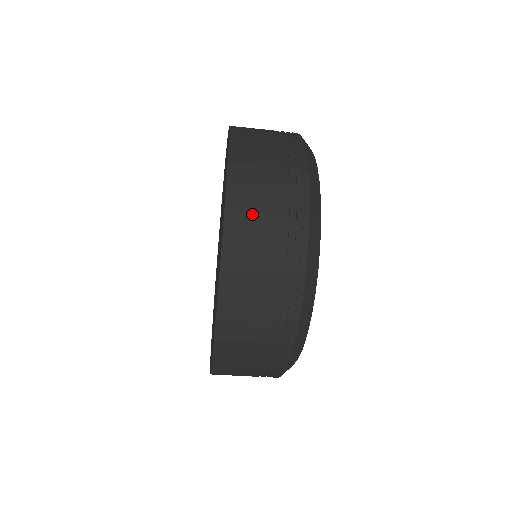
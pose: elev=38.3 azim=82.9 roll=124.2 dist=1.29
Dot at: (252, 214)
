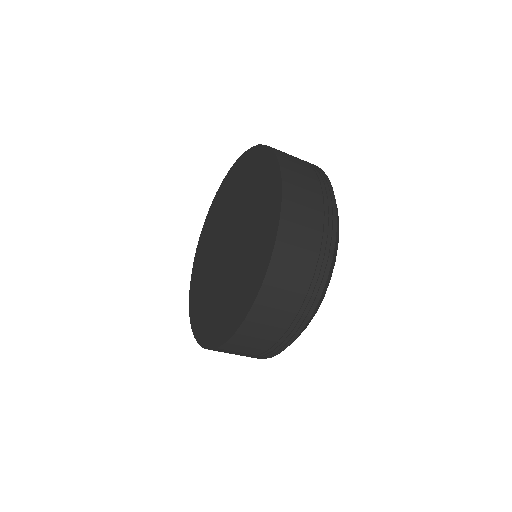
Dot at: (288, 155)
